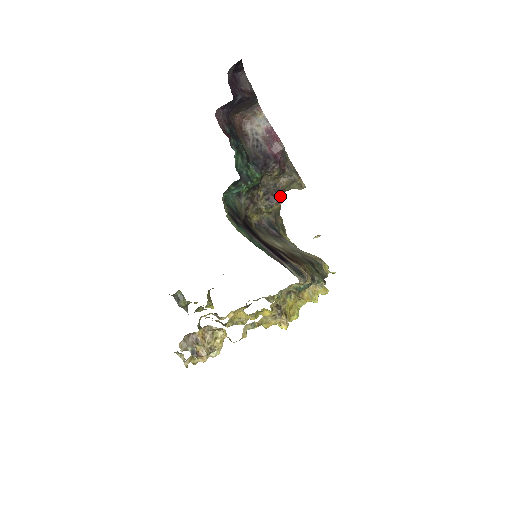
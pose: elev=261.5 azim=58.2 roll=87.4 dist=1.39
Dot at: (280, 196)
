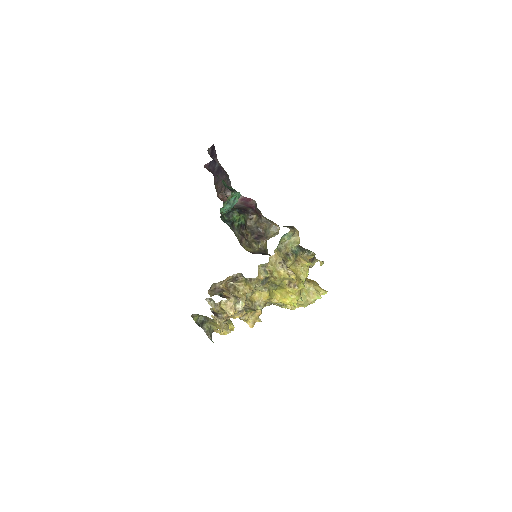
Dot at: (263, 235)
